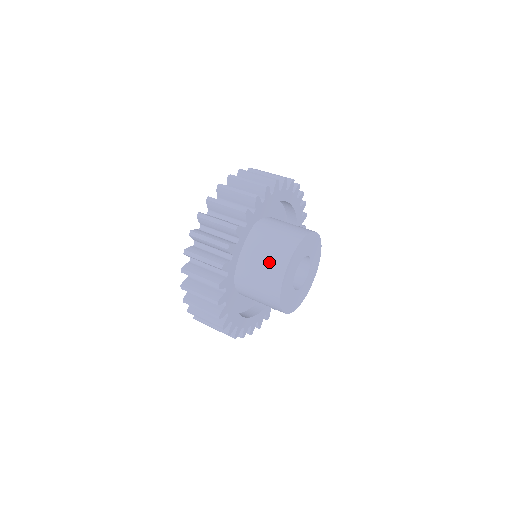
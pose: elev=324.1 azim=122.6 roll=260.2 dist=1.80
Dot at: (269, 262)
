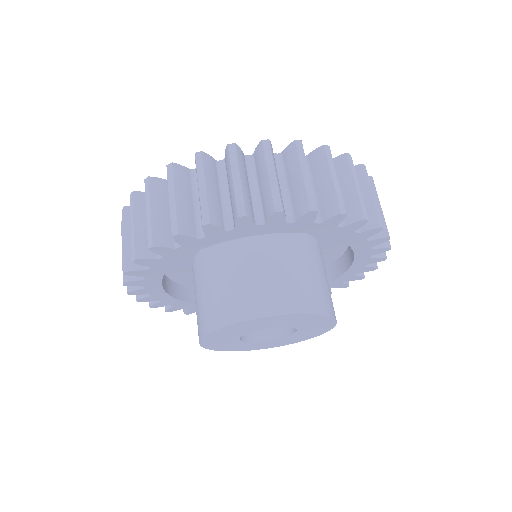
Dot at: (196, 312)
